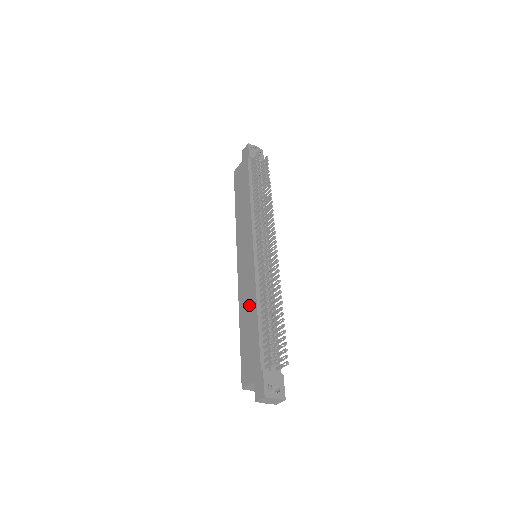
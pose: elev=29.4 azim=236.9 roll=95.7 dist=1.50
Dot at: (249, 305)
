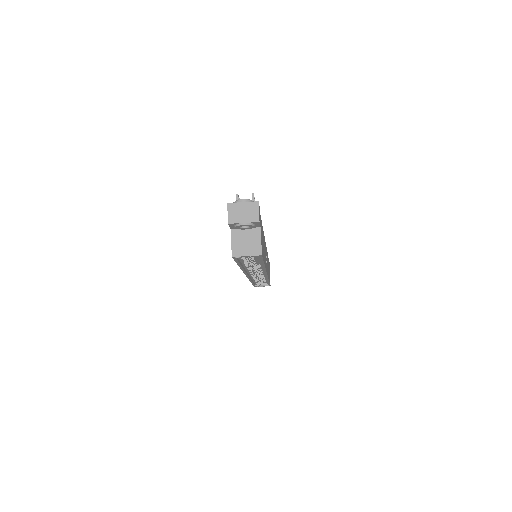
Dot at: occluded
